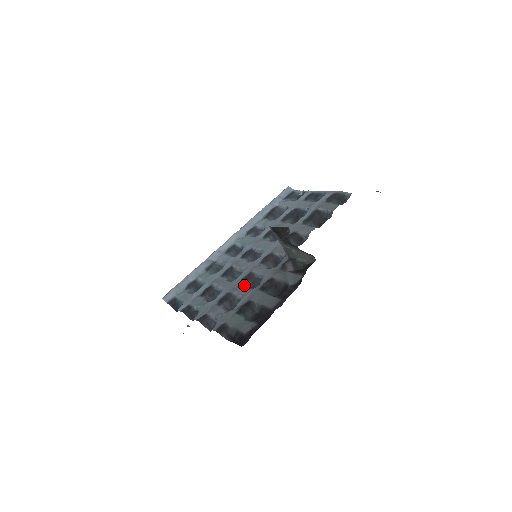
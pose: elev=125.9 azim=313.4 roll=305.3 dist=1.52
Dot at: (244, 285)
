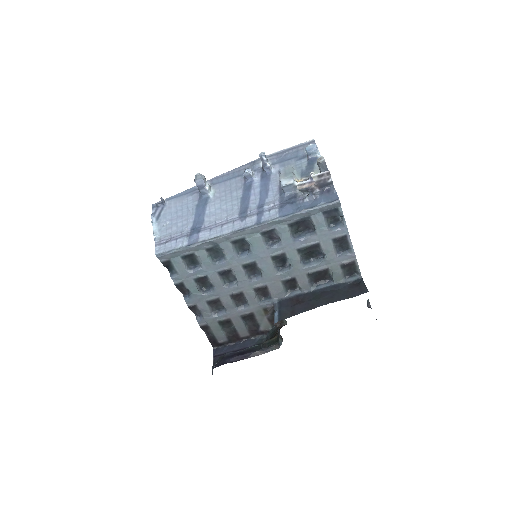
Dot at: (233, 301)
